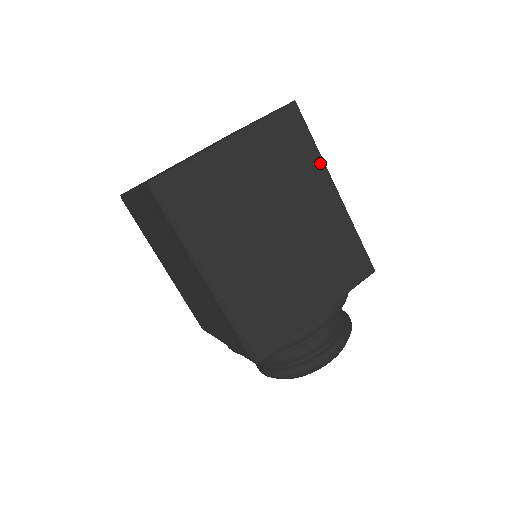
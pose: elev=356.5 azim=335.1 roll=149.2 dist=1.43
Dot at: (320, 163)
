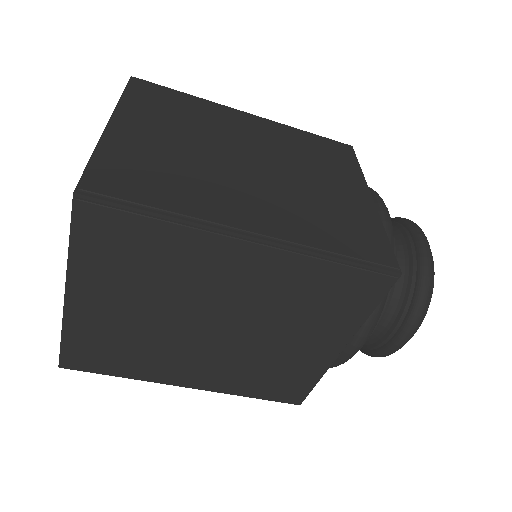
Dot at: (192, 233)
